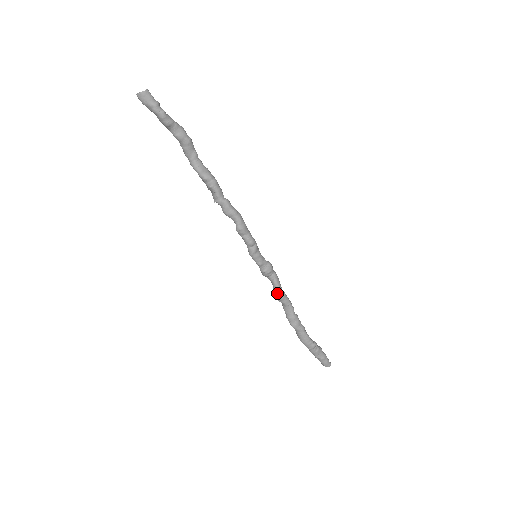
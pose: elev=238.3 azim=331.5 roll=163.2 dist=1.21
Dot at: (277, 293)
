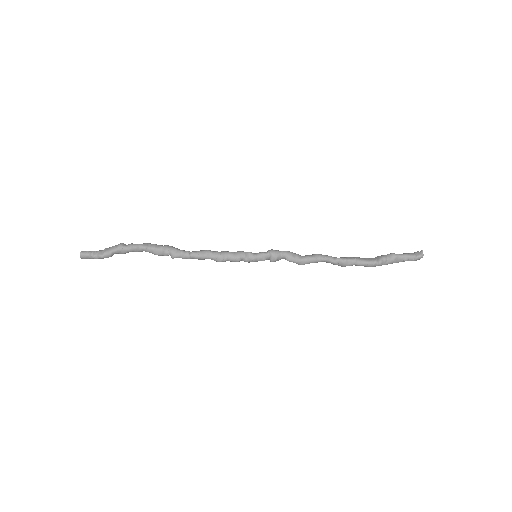
Dot at: occluded
